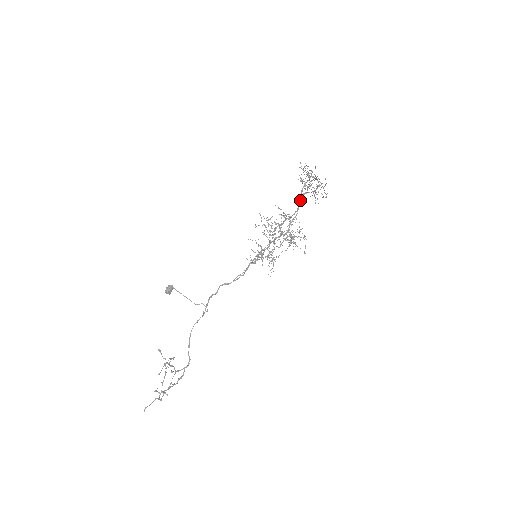
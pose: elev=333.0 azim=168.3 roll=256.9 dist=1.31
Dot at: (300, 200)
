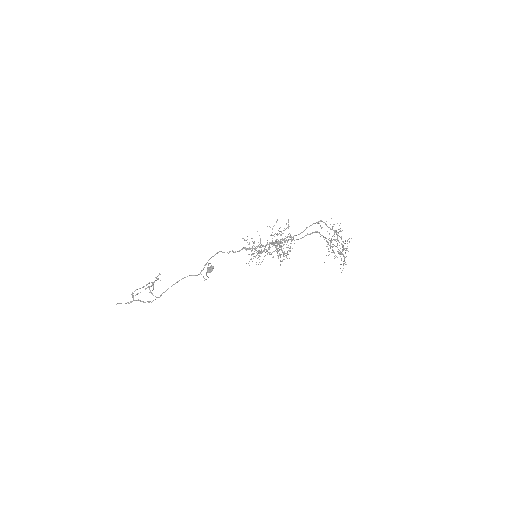
Dot at: (306, 227)
